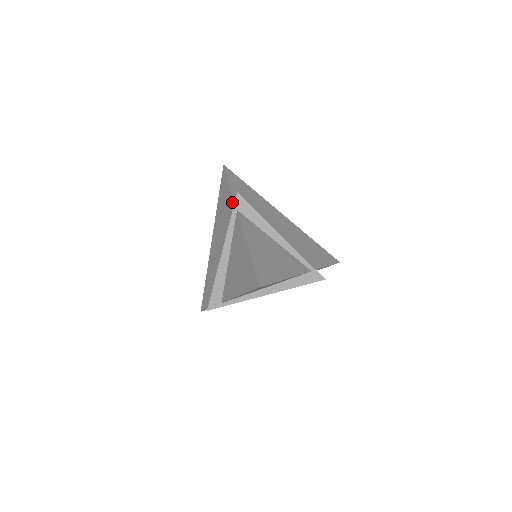
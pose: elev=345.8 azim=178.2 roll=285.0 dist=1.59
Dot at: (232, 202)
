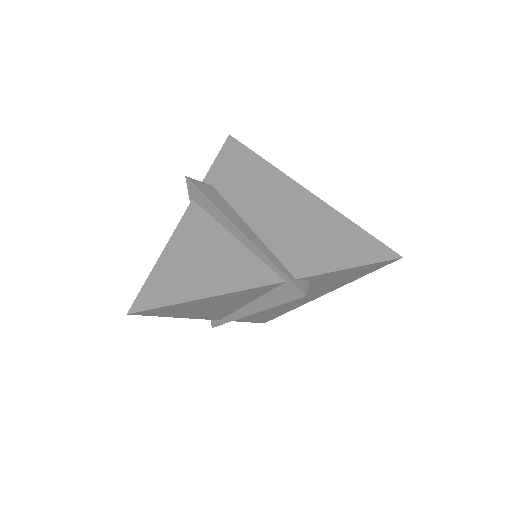
Dot at: occluded
